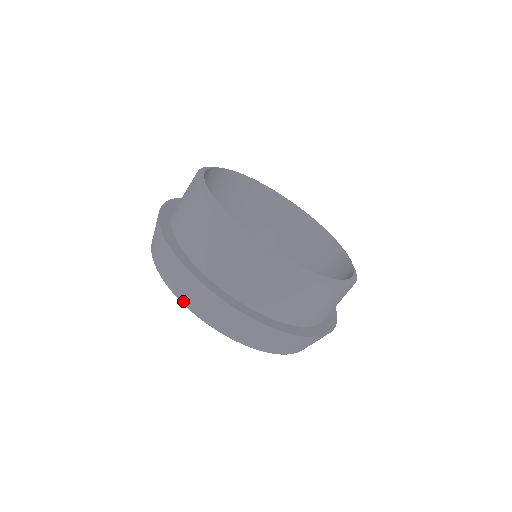
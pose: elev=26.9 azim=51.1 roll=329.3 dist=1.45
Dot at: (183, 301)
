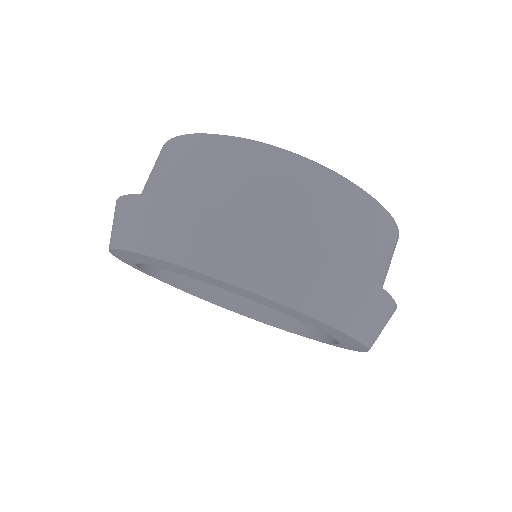
Dot at: (127, 246)
